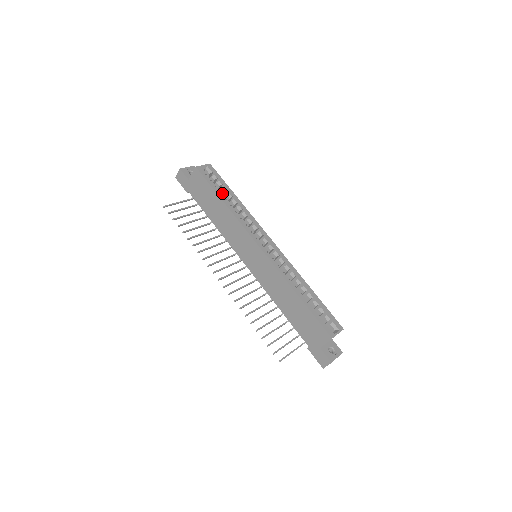
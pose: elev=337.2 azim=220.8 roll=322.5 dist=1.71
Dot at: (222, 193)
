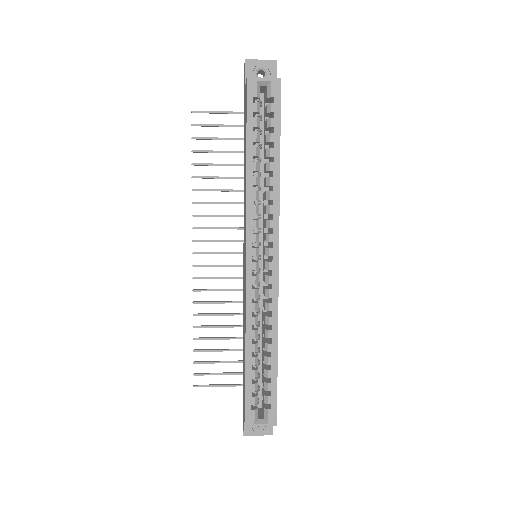
Dot at: (266, 140)
